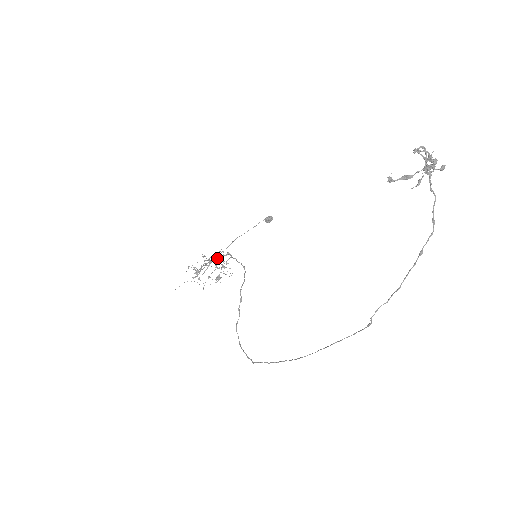
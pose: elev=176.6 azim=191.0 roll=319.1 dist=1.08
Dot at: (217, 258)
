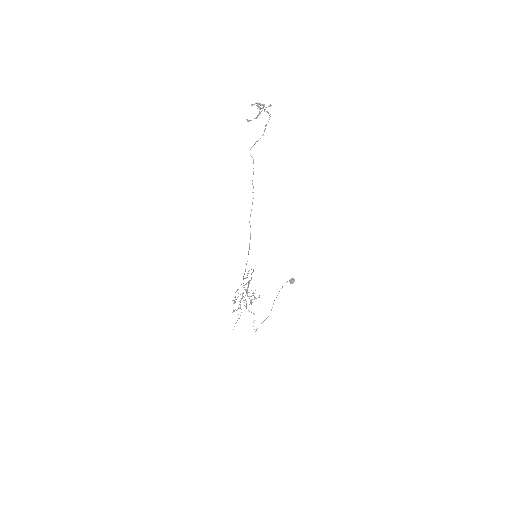
Dot at: (246, 290)
